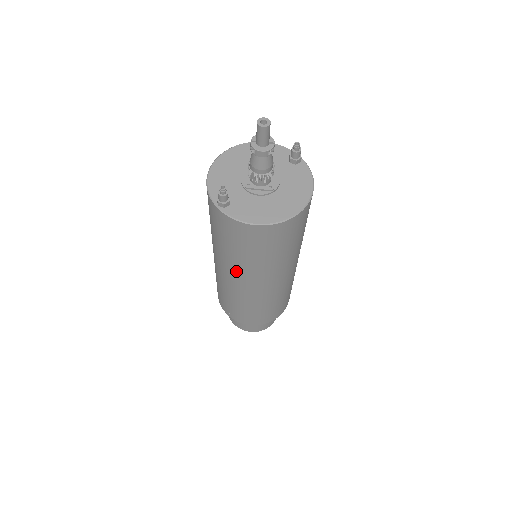
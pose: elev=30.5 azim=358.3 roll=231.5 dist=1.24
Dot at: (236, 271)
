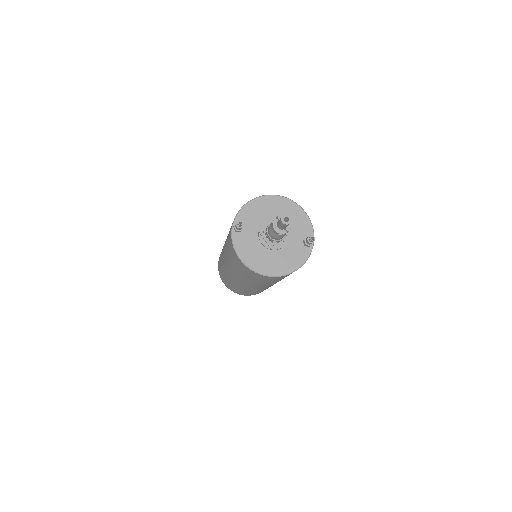
Dot at: (226, 258)
